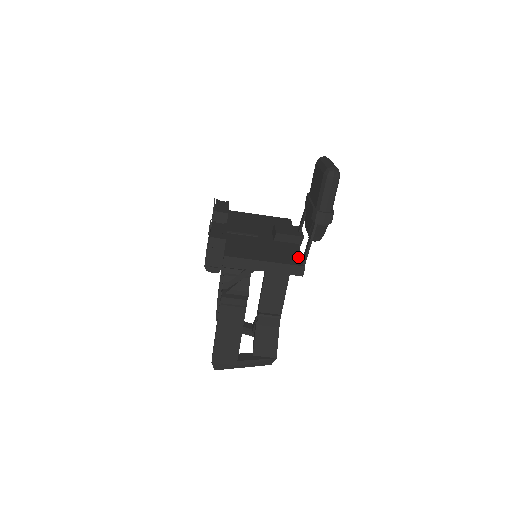
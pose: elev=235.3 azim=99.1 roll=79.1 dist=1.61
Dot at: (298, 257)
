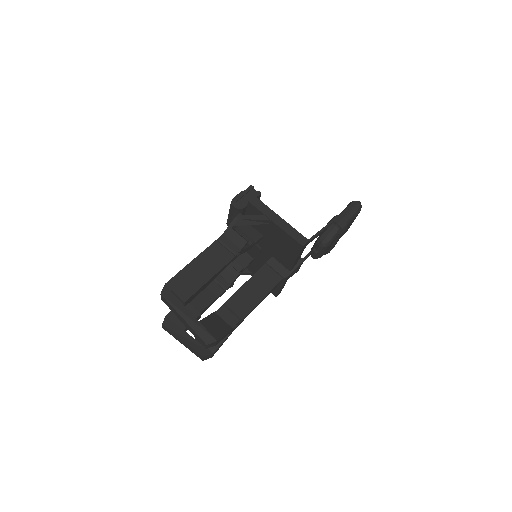
Dot at: occluded
